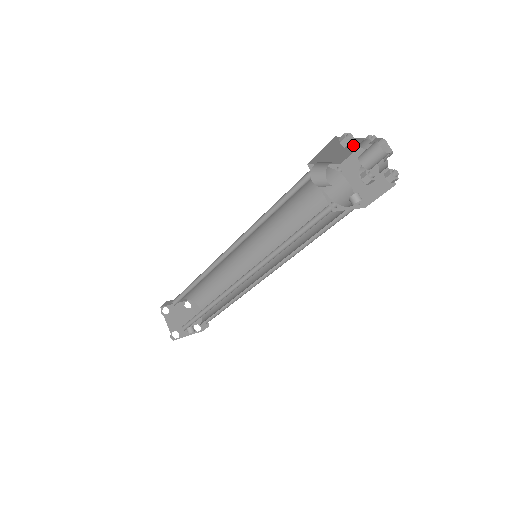
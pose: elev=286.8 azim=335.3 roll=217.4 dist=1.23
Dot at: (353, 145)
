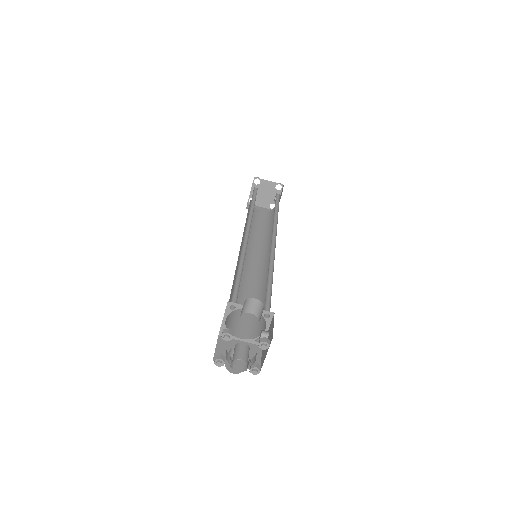
Dot at: occluded
